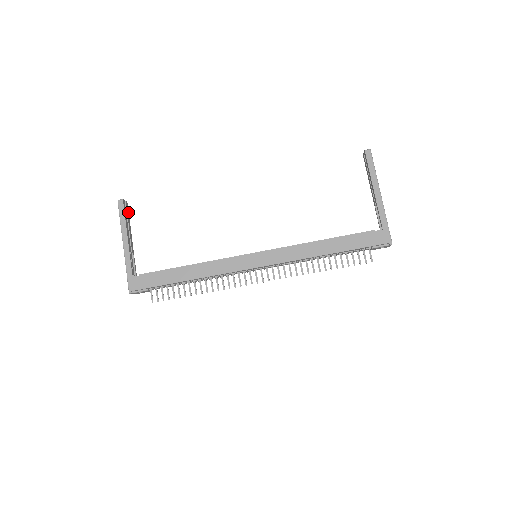
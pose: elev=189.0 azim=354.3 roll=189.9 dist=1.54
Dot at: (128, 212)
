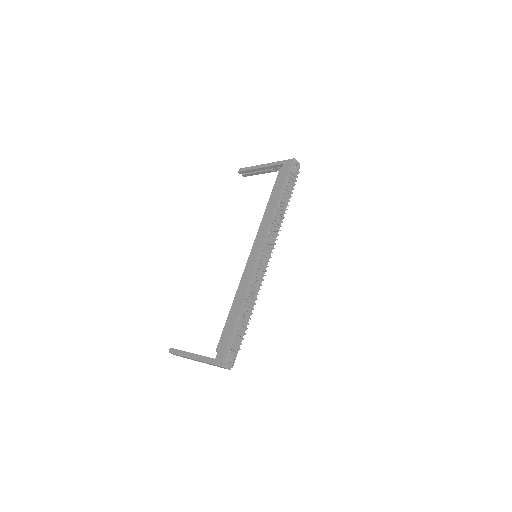
Dot at: occluded
